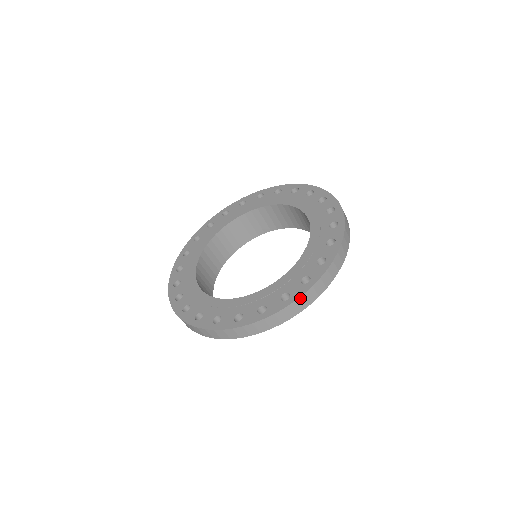
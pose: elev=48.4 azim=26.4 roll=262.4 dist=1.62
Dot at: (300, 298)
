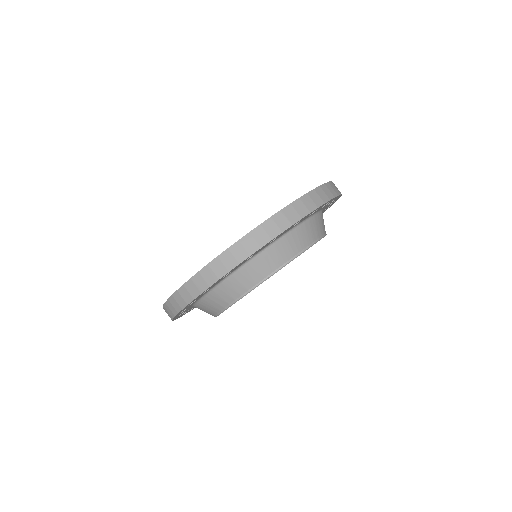
Dot at: (318, 189)
